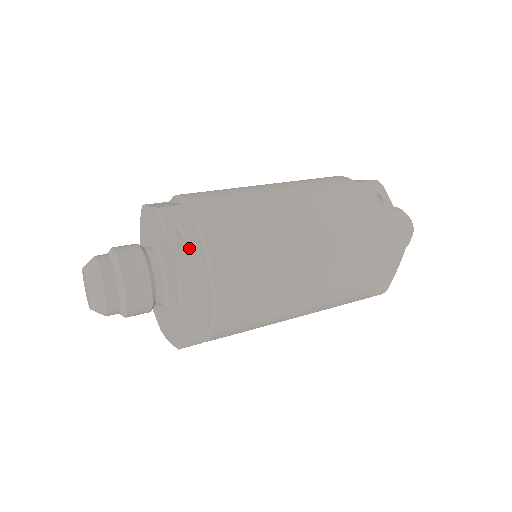
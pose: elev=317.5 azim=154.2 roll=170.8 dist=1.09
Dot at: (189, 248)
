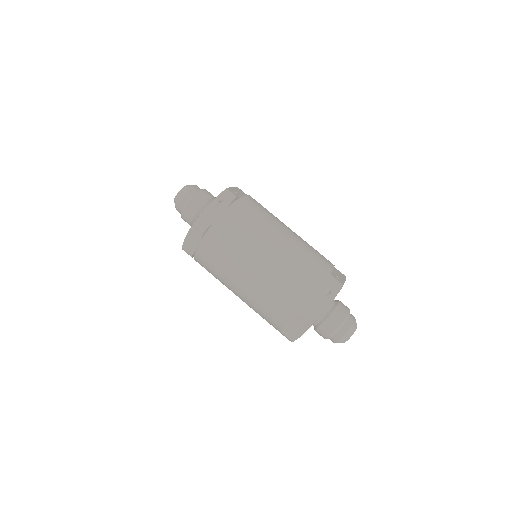
Dot at: (216, 212)
